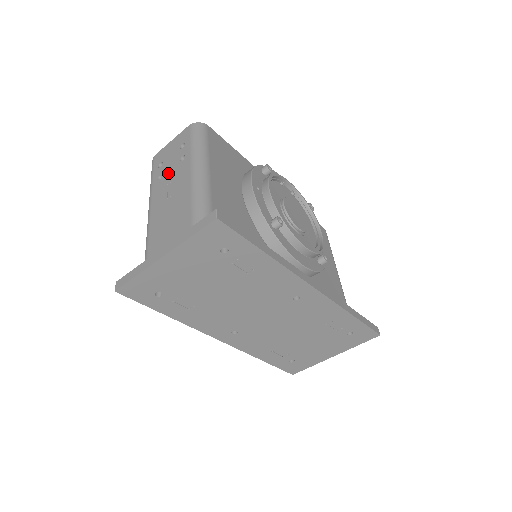
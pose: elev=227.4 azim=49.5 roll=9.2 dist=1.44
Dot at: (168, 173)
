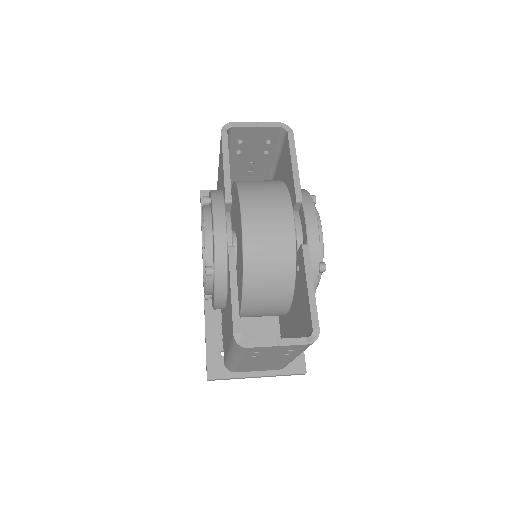
Dot at: occluded
